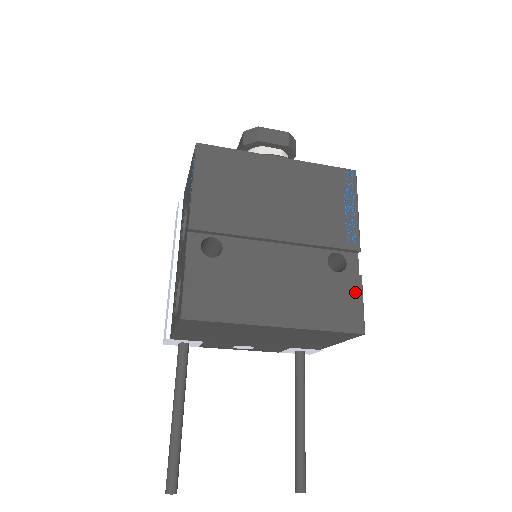
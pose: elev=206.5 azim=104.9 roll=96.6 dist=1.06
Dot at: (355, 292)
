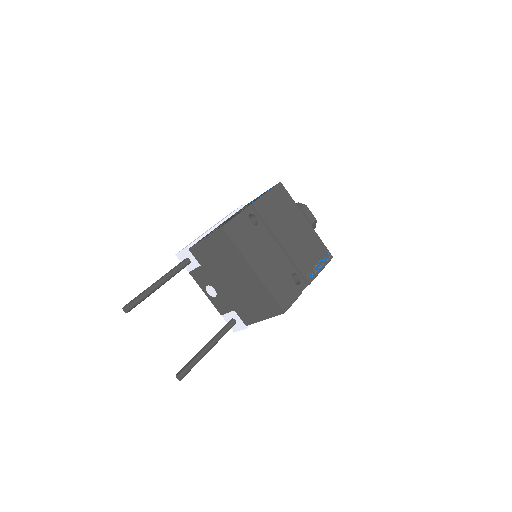
Dot at: (294, 295)
